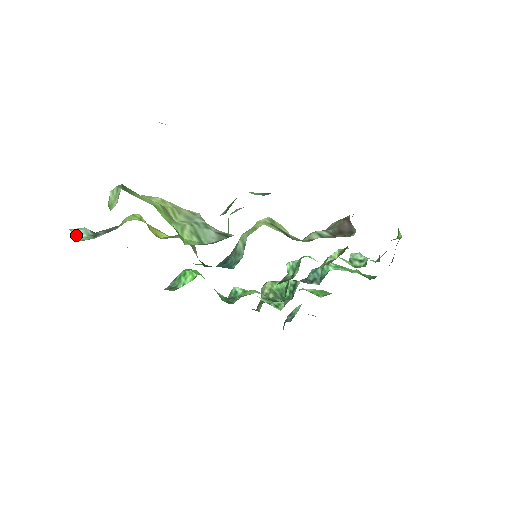
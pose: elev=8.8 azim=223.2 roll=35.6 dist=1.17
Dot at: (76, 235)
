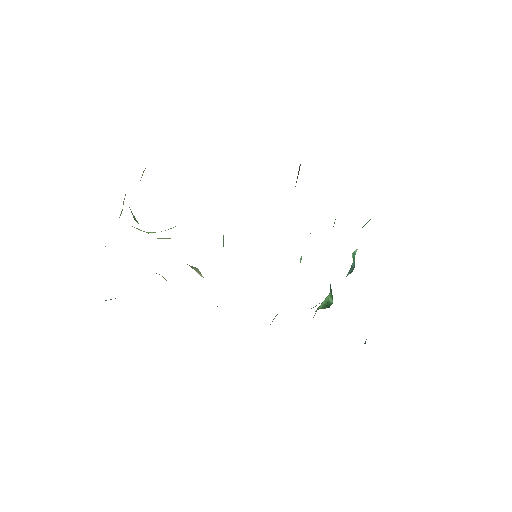
Dot at: (106, 300)
